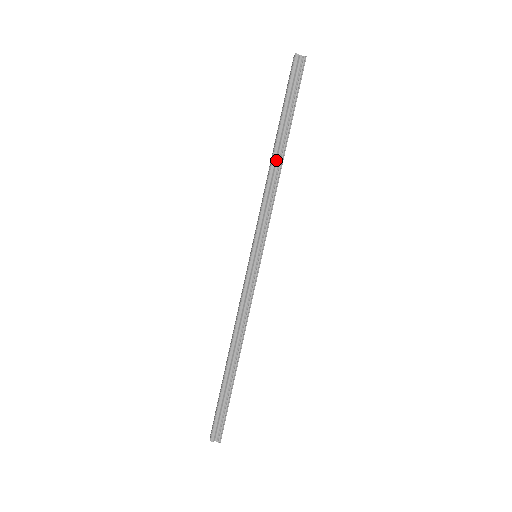
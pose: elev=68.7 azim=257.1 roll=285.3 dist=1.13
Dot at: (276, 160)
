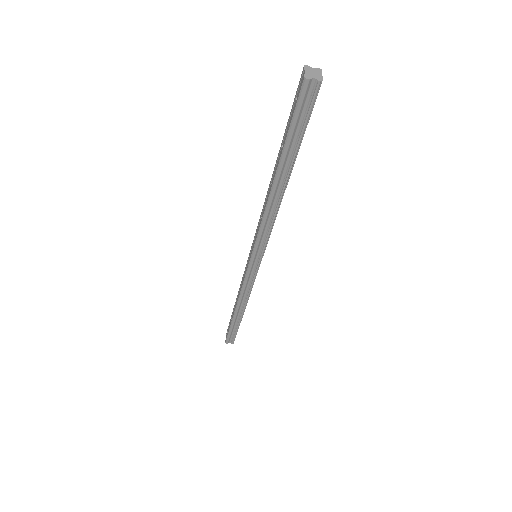
Dot at: (275, 193)
